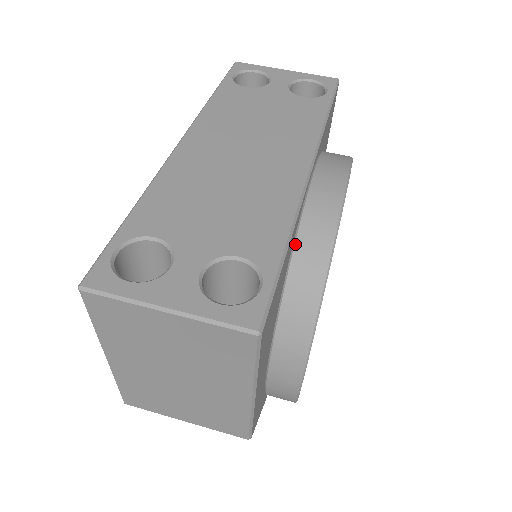
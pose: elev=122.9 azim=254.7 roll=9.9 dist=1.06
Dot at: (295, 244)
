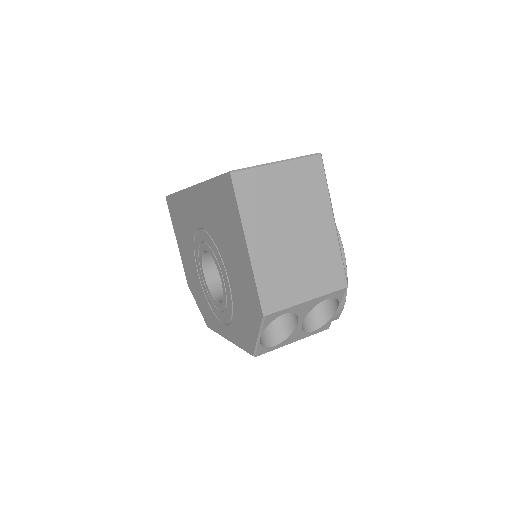
Dot at: occluded
